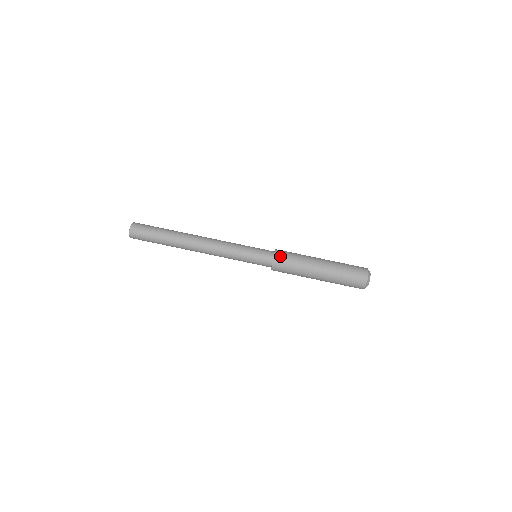
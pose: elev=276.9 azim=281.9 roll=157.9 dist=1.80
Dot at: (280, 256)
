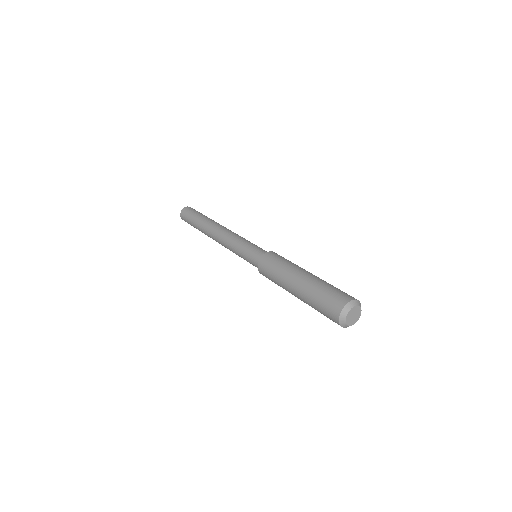
Dot at: occluded
